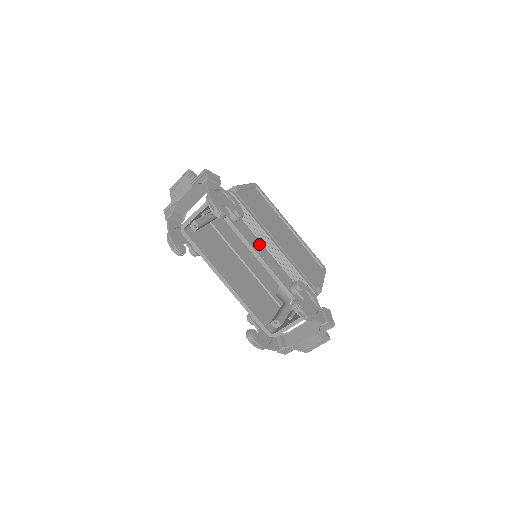
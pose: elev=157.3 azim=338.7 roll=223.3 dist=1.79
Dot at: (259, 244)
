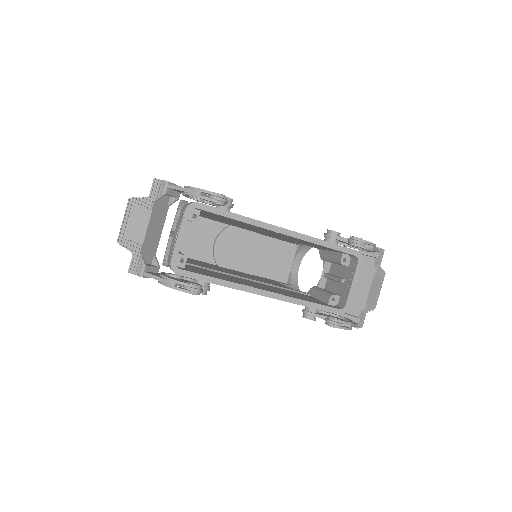
Dot at: occluded
